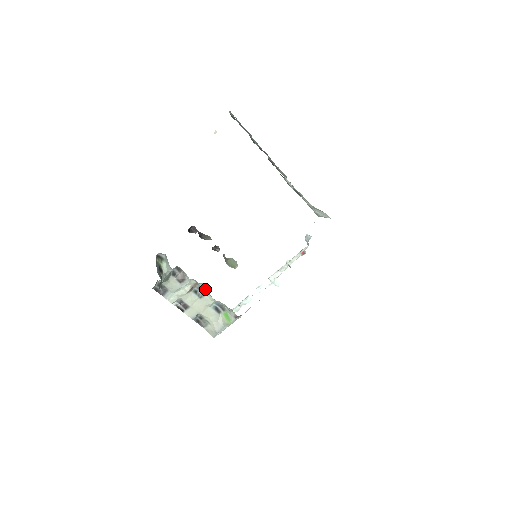
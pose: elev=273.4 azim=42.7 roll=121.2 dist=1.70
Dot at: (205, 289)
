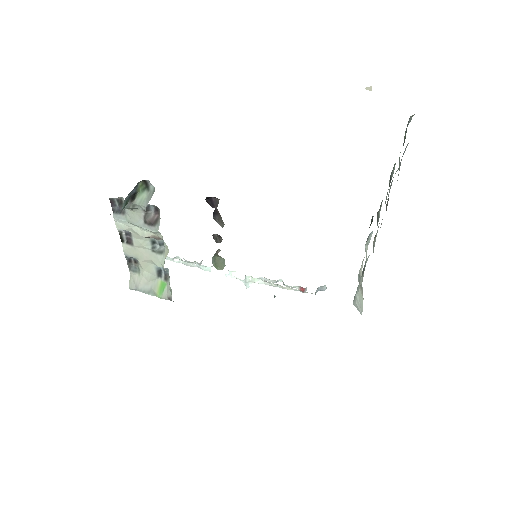
Dot at: (165, 252)
